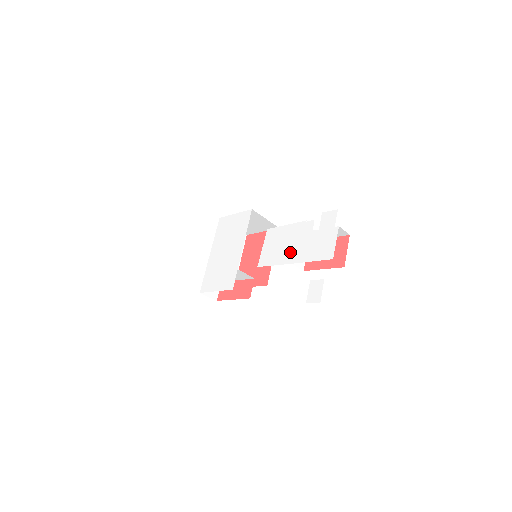
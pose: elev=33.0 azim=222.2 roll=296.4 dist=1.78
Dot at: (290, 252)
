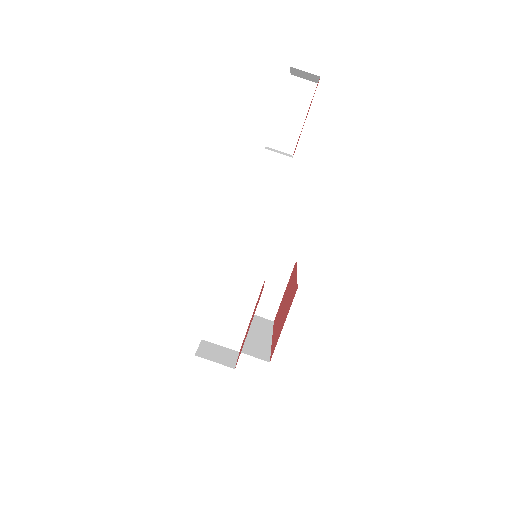
Dot at: occluded
